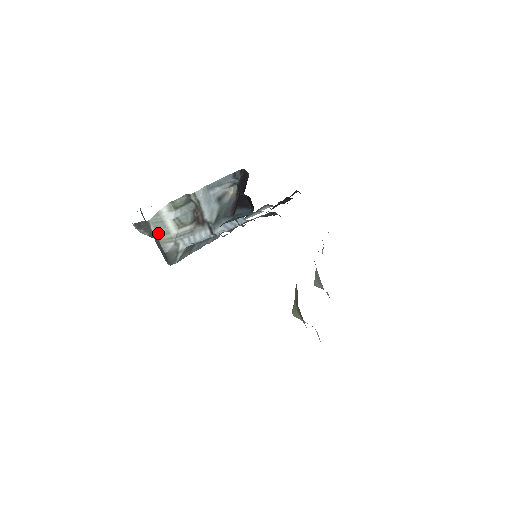
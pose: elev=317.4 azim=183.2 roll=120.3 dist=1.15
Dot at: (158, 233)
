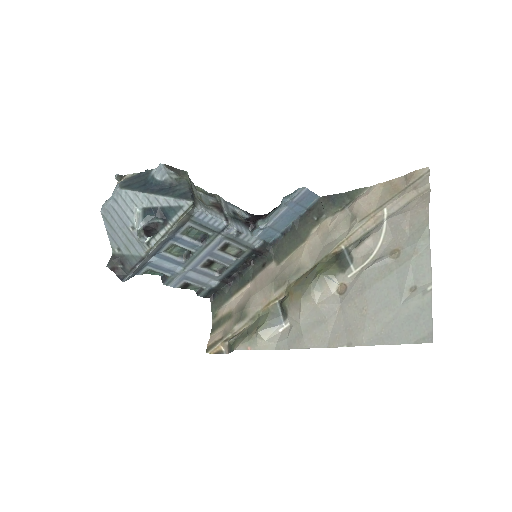
Dot at: (190, 182)
